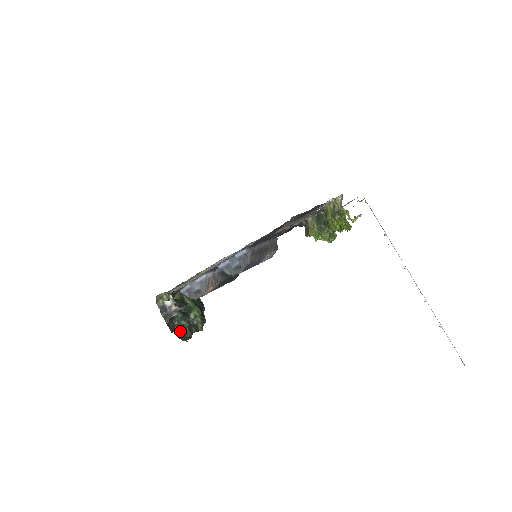
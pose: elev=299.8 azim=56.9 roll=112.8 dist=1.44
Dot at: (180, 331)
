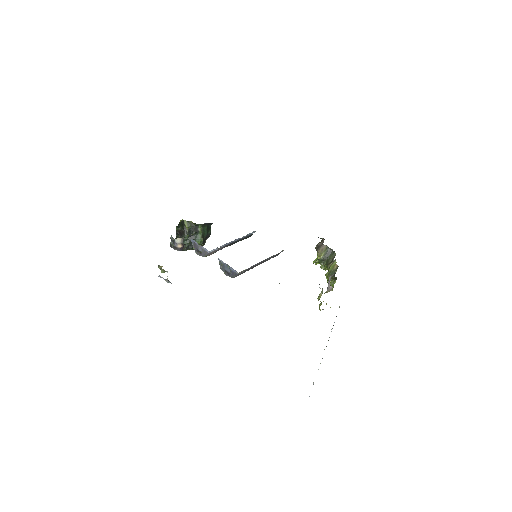
Dot at: occluded
